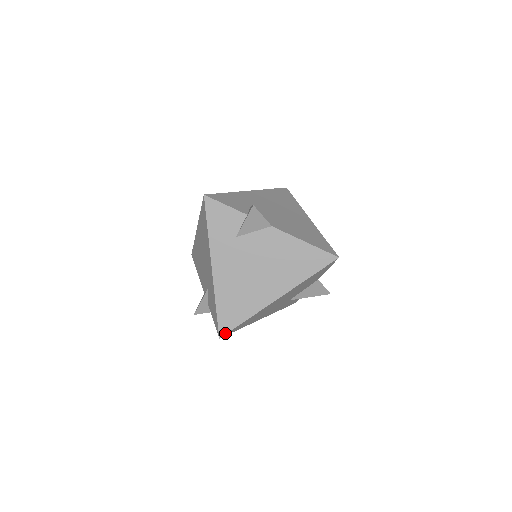
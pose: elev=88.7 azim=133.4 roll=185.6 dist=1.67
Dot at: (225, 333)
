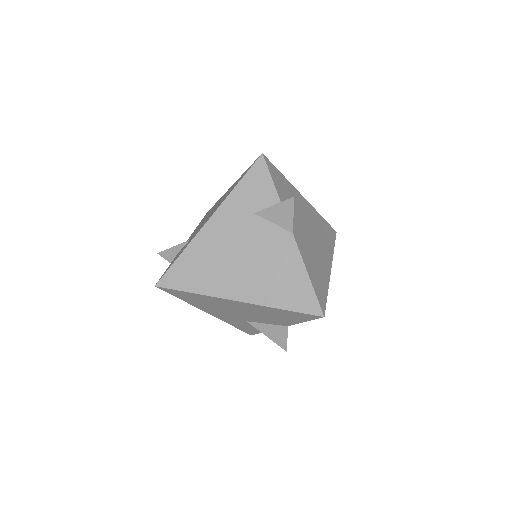
Dot at: (164, 286)
